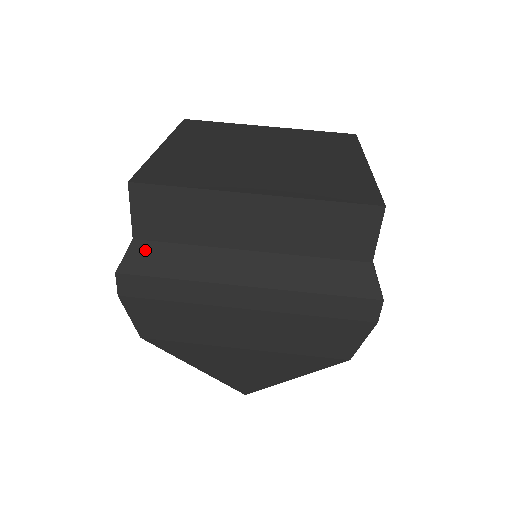
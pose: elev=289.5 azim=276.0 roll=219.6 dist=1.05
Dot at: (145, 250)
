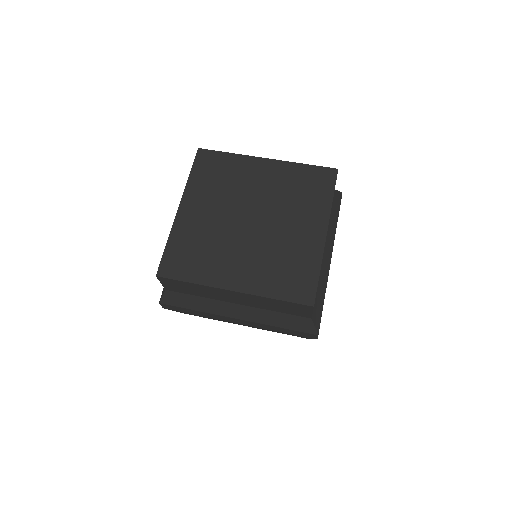
Dot at: (174, 295)
